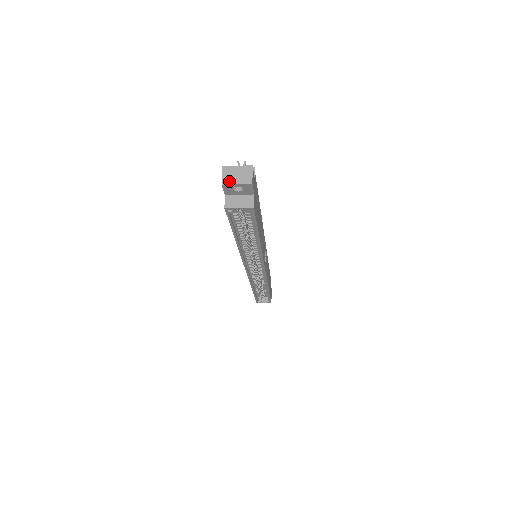
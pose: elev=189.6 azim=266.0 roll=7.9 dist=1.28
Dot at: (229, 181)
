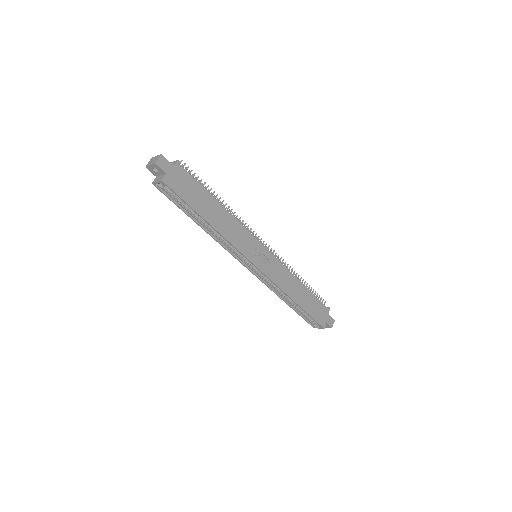
Dot at: (149, 164)
